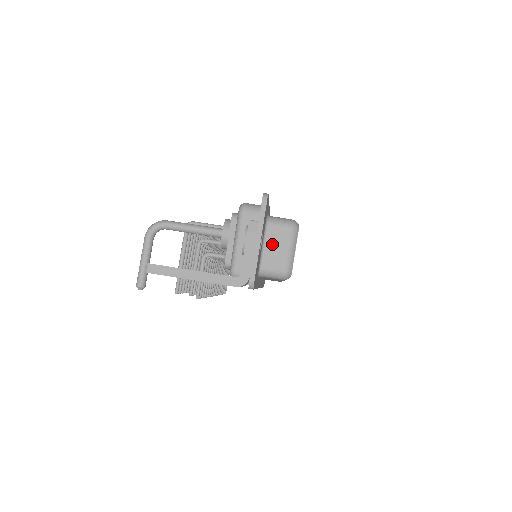
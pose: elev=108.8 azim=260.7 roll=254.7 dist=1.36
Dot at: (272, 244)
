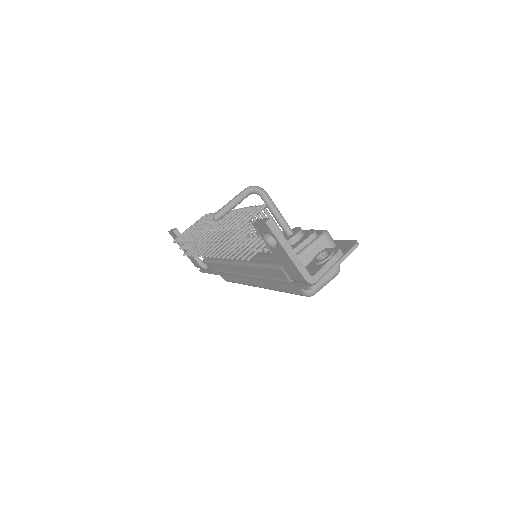
Dot at: occluded
